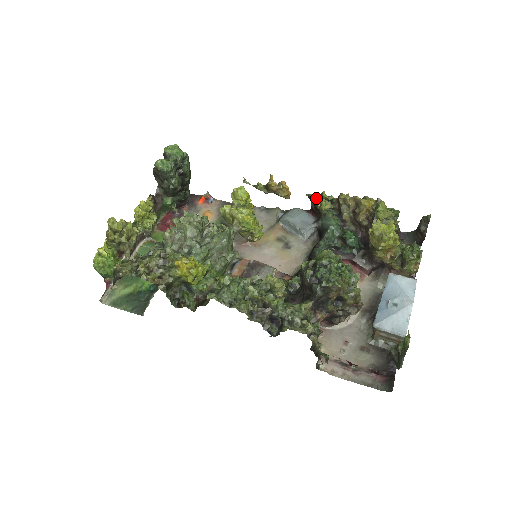
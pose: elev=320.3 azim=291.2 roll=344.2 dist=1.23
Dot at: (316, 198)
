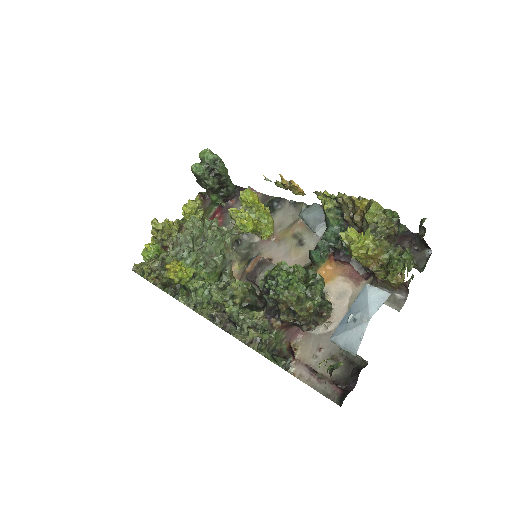
Dot at: (319, 197)
